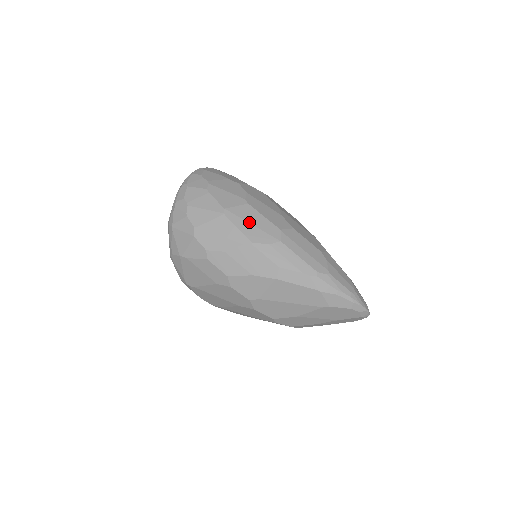
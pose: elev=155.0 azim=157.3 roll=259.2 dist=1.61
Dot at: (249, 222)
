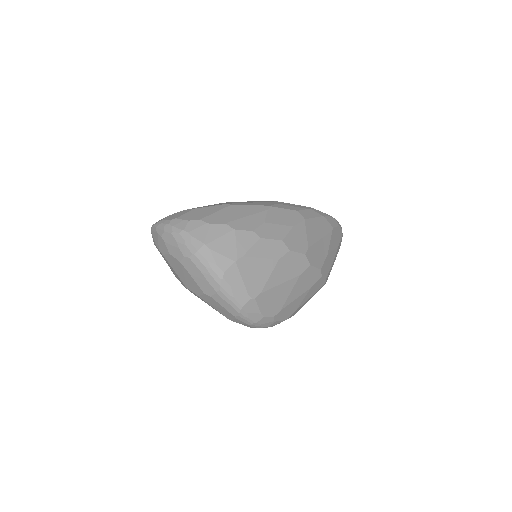
Dot at: (249, 202)
